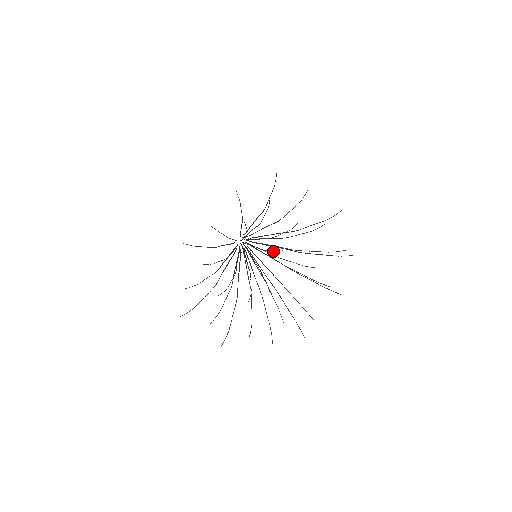
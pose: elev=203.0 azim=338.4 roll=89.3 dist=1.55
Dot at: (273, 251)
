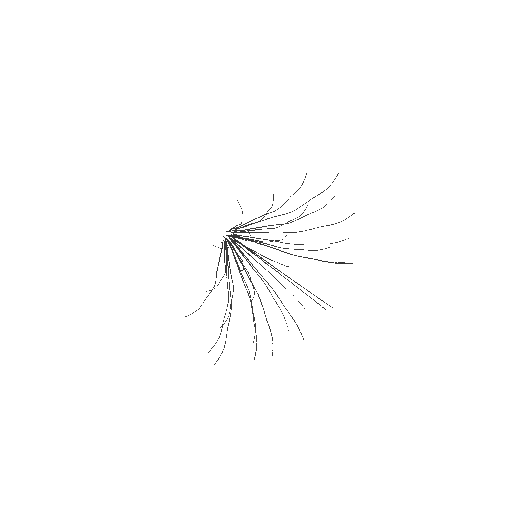
Dot at: occluded
